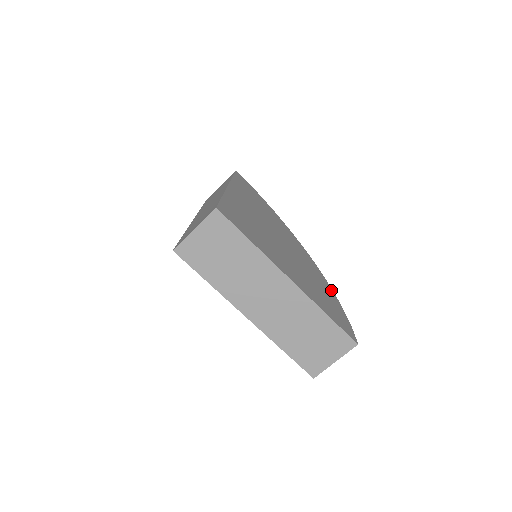
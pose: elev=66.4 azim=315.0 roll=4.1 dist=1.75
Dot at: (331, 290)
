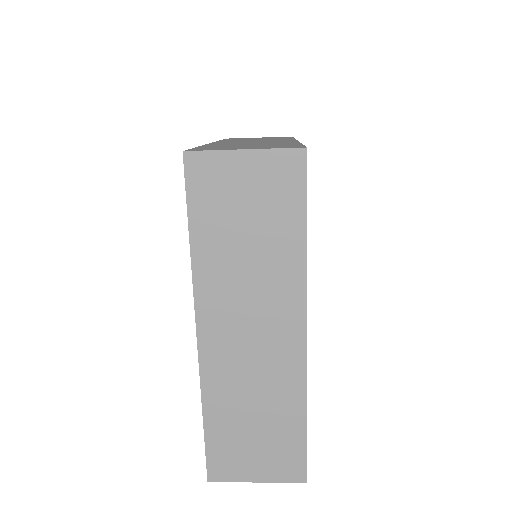
Dot at: occluded
